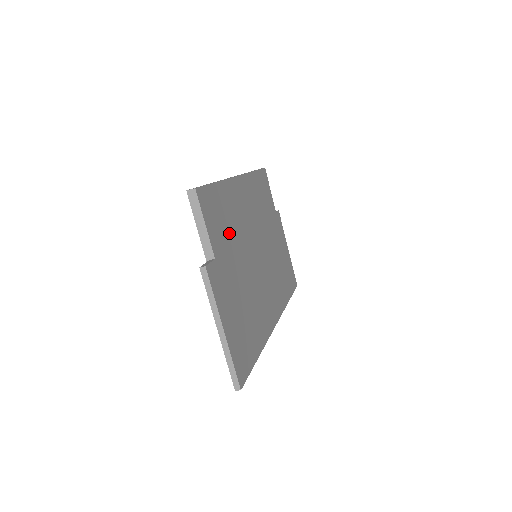
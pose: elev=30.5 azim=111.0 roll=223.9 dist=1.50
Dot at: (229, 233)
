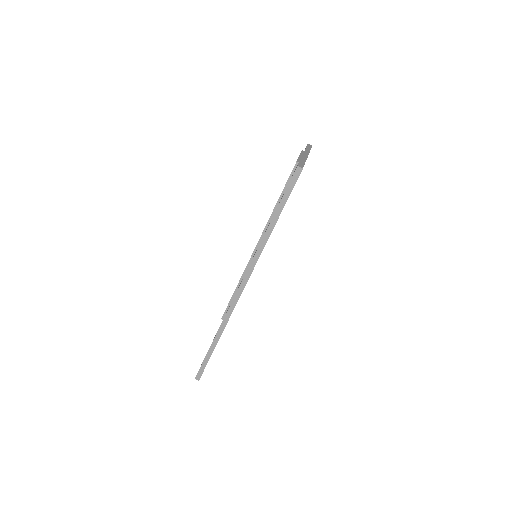
Dot at: occluded
